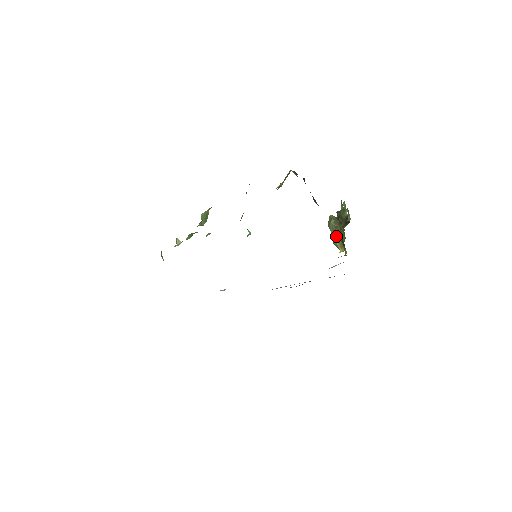
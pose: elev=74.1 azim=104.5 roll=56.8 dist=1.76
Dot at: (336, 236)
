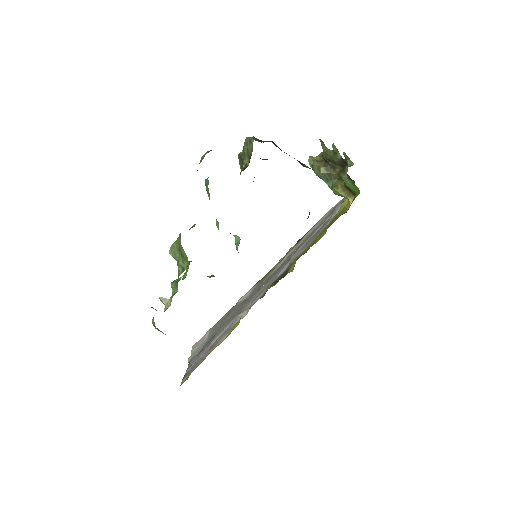
Dot at: (336, 186)
